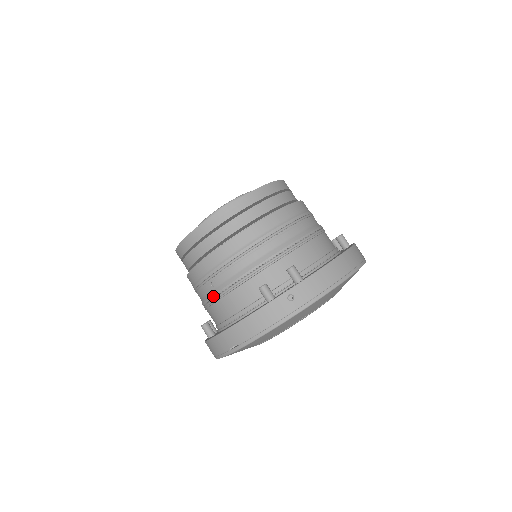
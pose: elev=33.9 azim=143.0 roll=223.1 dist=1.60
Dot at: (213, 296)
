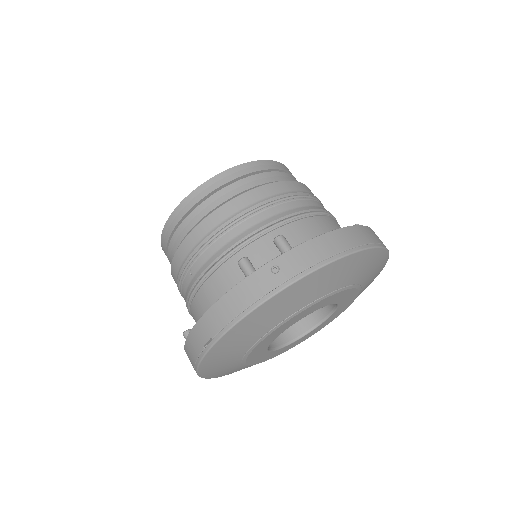
Dot at: (192, 287)
